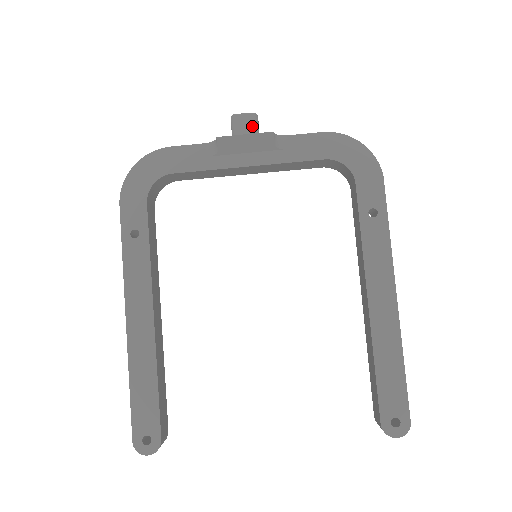
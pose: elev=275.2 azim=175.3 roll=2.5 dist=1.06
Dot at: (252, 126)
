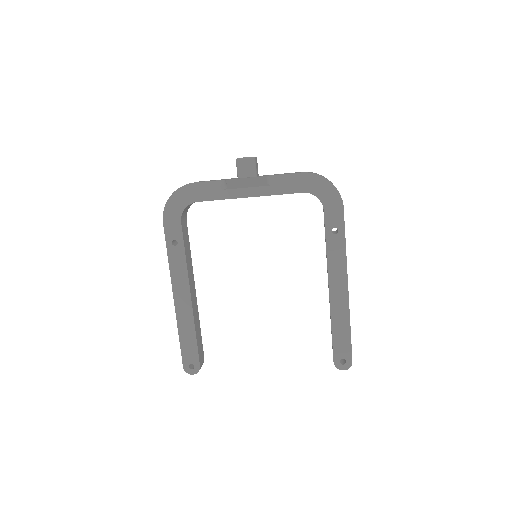
Dot at: (251, 168)
